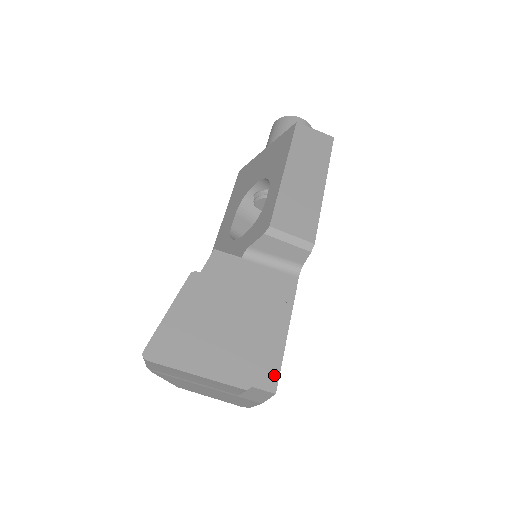
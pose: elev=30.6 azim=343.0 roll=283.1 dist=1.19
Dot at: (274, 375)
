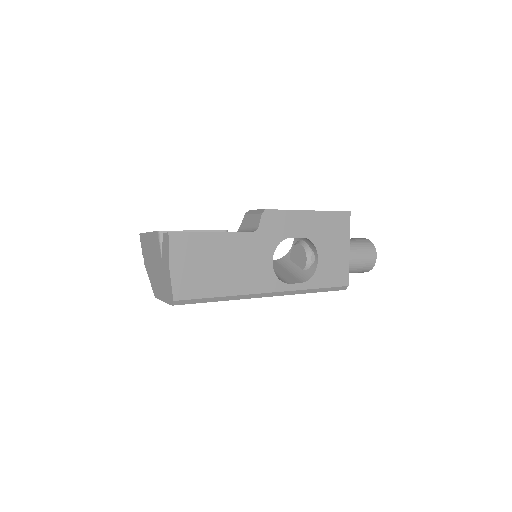
Dot at: (179, 232)
